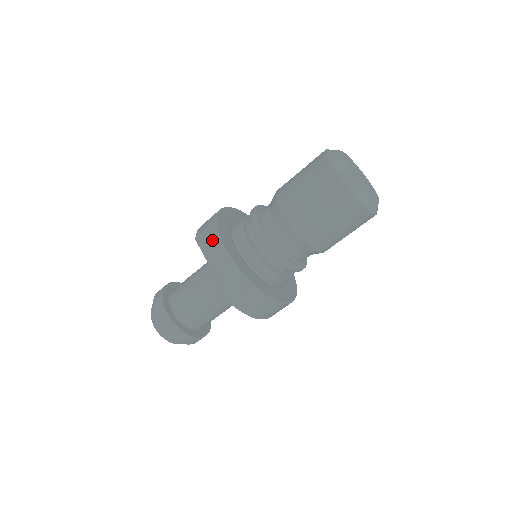
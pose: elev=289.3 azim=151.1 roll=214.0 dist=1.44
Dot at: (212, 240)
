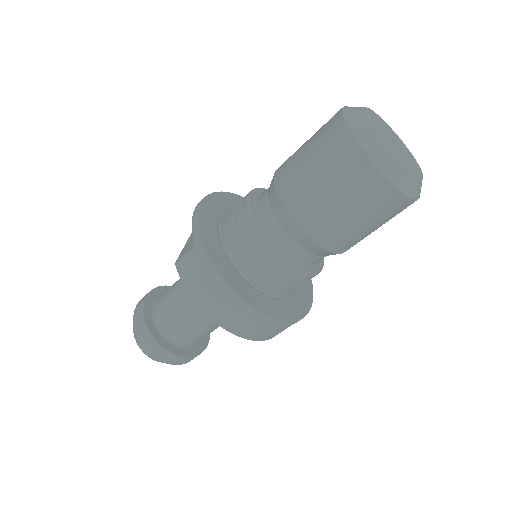
Dot at: occluded
